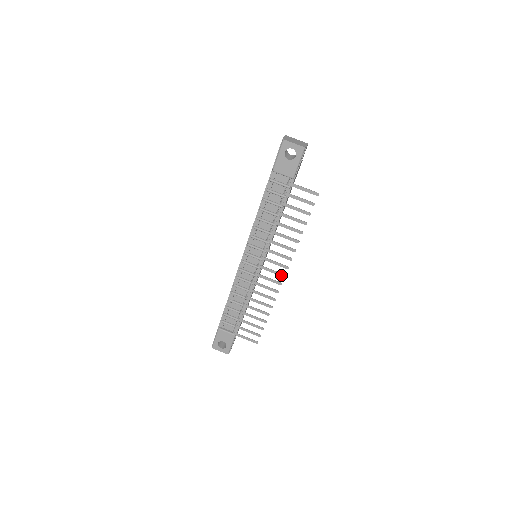
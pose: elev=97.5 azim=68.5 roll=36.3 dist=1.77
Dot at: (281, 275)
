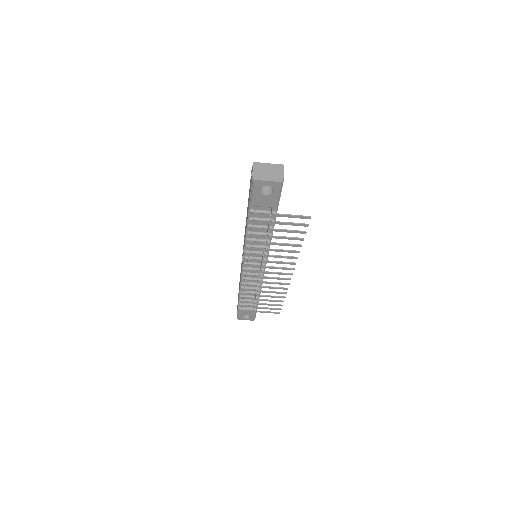
Dot at: (288, 274)
